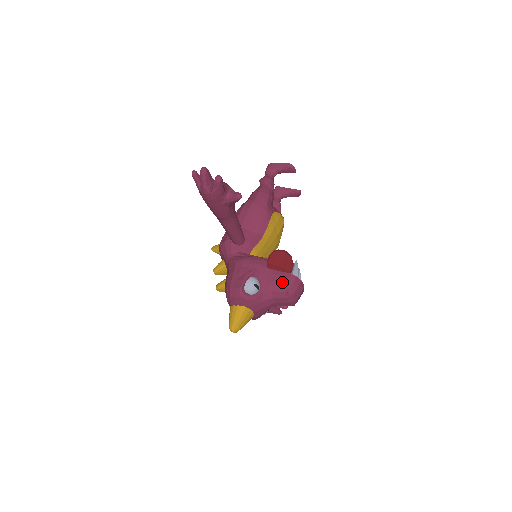
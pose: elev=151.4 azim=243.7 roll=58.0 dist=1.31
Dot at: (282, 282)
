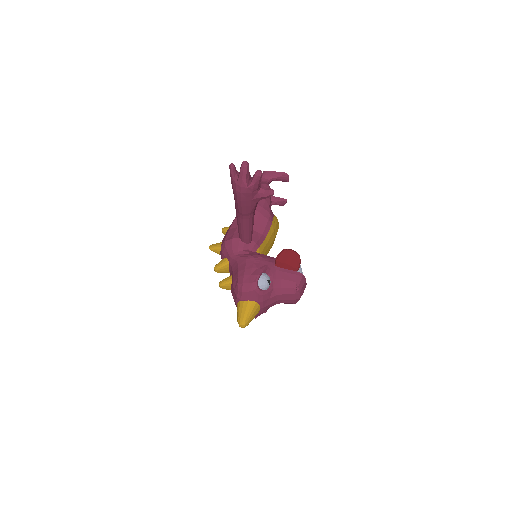
Dot at: (291, 279)
